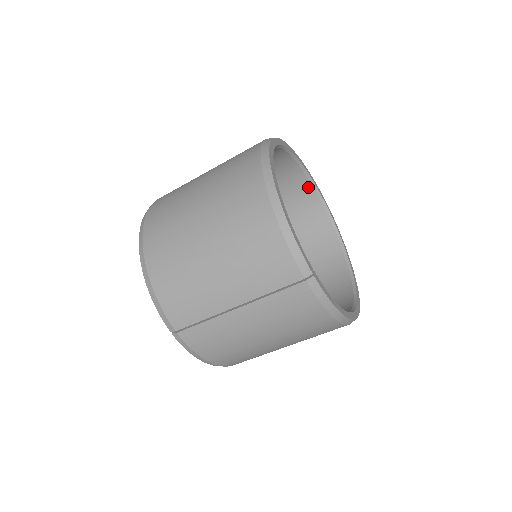
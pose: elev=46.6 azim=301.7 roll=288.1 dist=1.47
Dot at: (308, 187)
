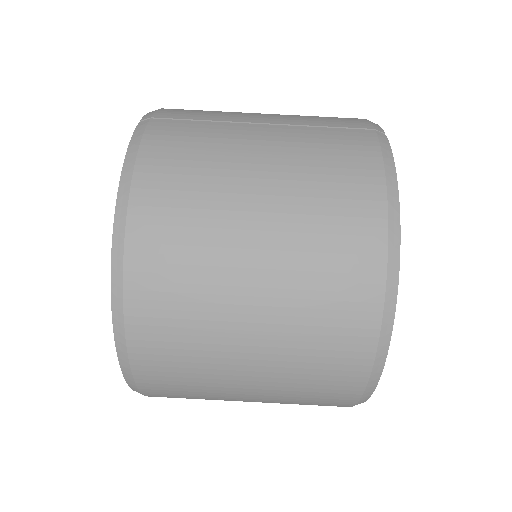
Dot at: occluded
